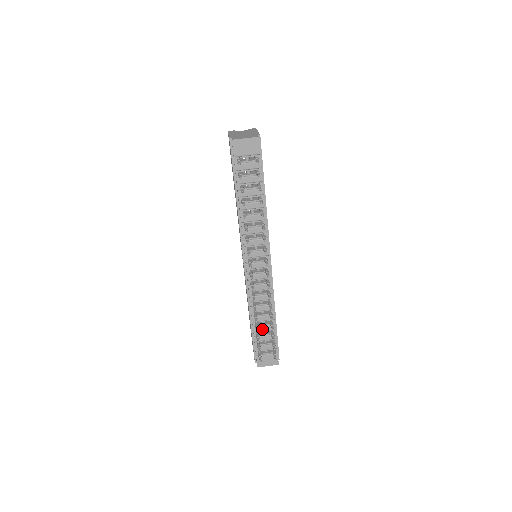
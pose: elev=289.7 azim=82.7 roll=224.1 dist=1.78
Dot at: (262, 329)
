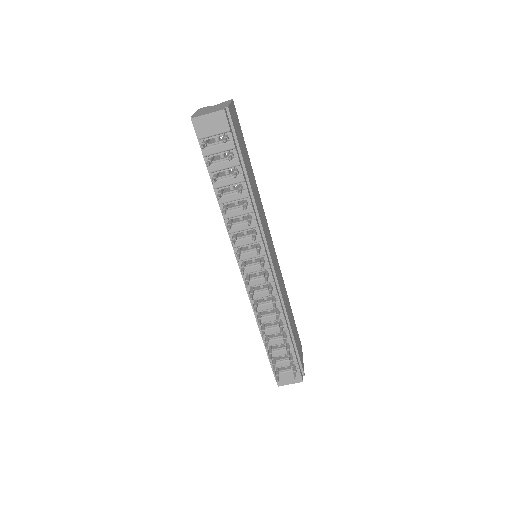
Dot at: (275, 343)
